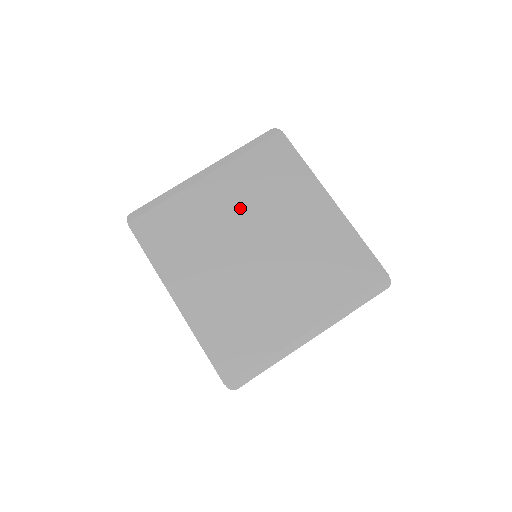
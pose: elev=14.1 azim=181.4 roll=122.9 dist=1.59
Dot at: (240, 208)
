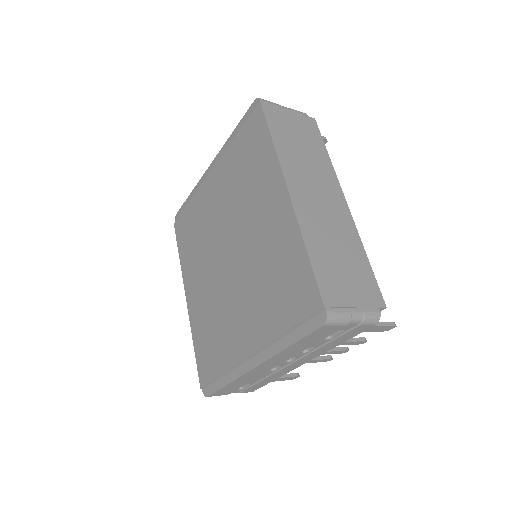
Dot at: (224, 206)
